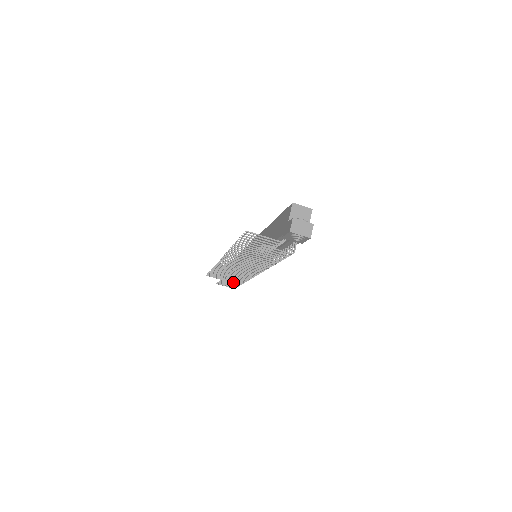
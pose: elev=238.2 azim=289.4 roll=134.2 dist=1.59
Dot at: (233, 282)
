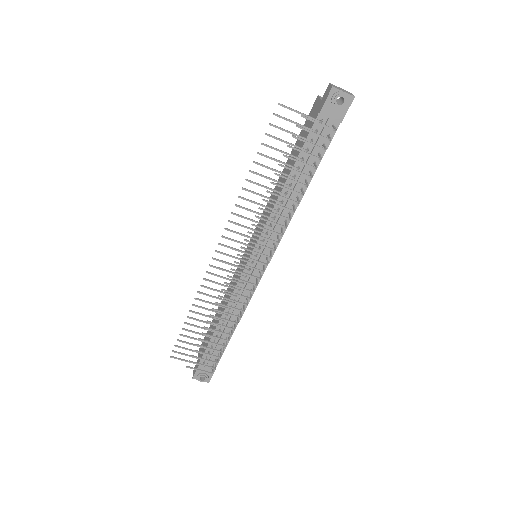
Dot at: (217, 337)
